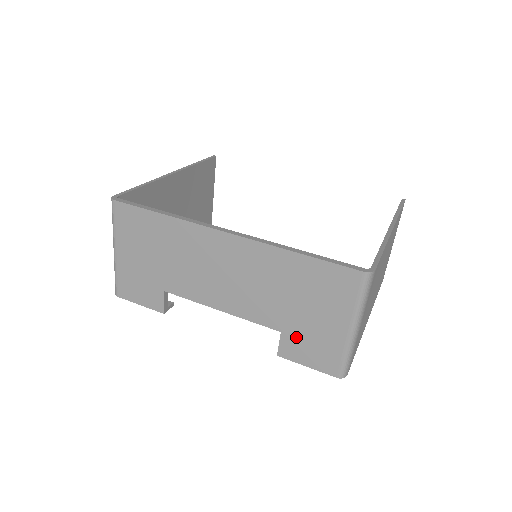
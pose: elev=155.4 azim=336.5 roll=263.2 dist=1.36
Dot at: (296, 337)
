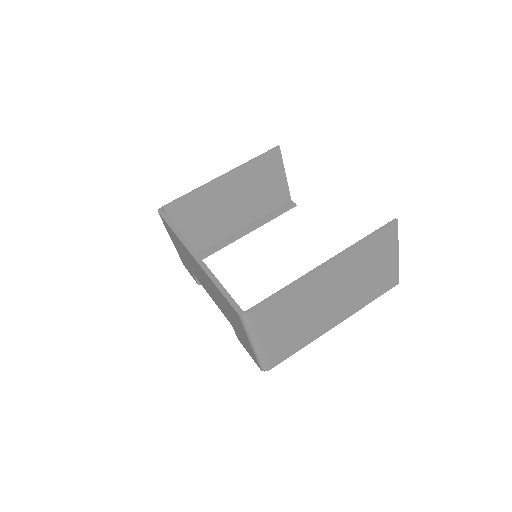
Dot at: (238, 333)
